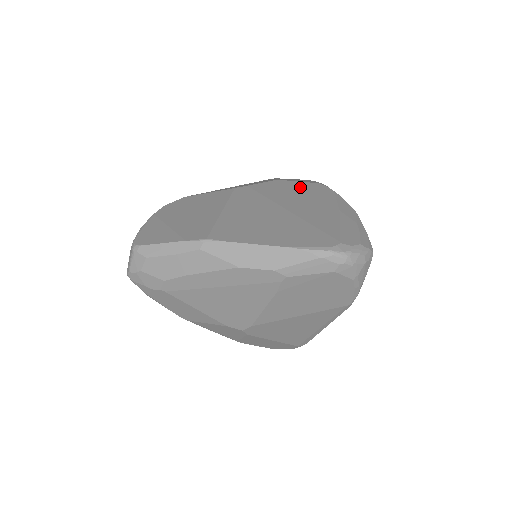
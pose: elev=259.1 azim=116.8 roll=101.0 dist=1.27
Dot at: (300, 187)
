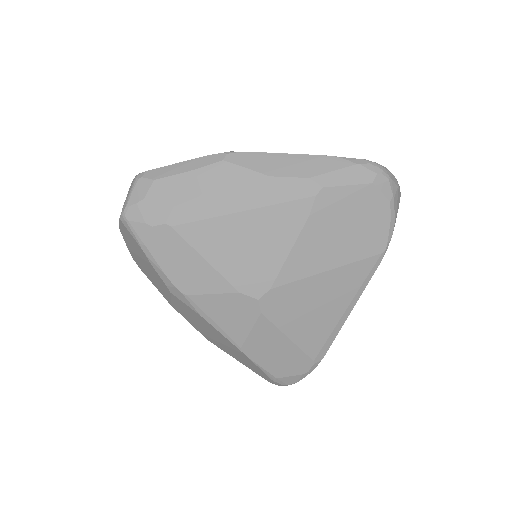
Dot at: occluded
